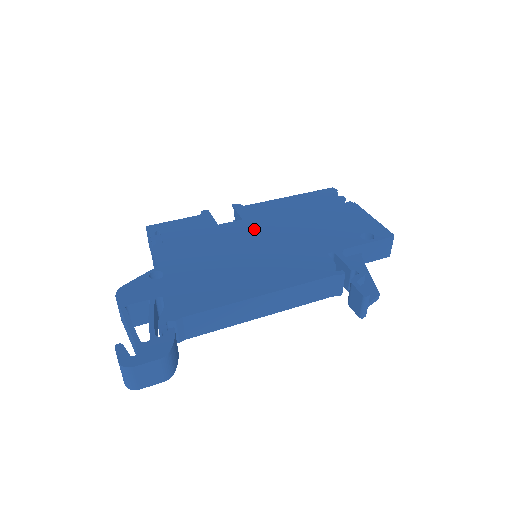
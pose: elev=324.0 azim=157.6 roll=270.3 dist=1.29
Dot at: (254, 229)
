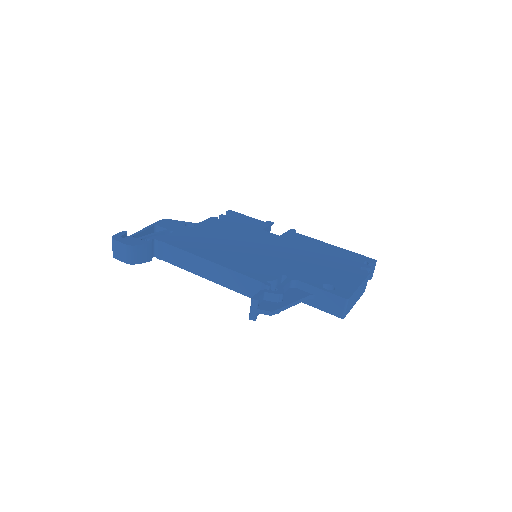
Dot at: (274, 242)
